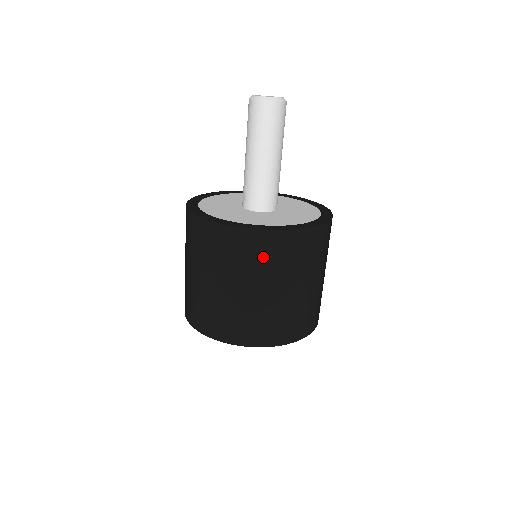
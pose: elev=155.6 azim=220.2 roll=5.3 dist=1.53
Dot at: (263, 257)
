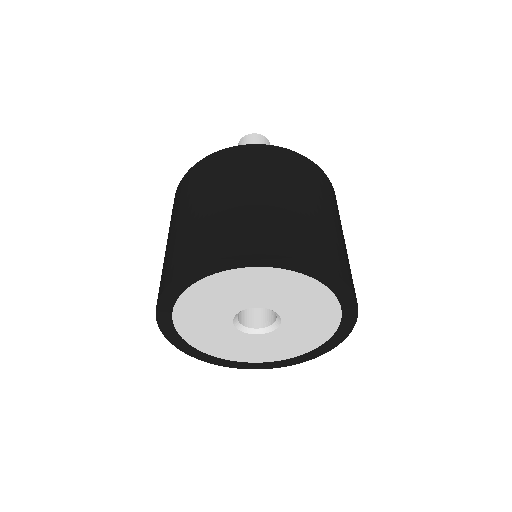
Dot at: (330, 195)
